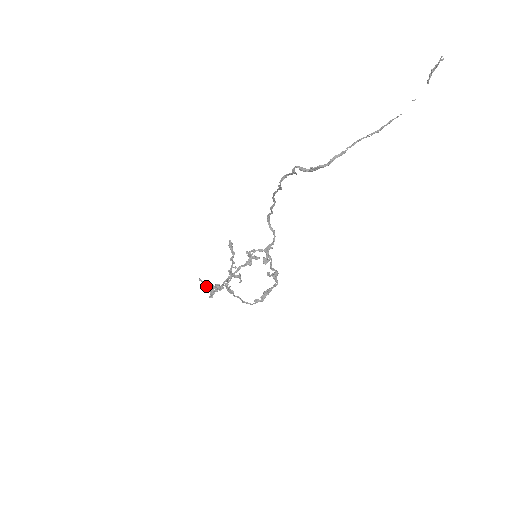
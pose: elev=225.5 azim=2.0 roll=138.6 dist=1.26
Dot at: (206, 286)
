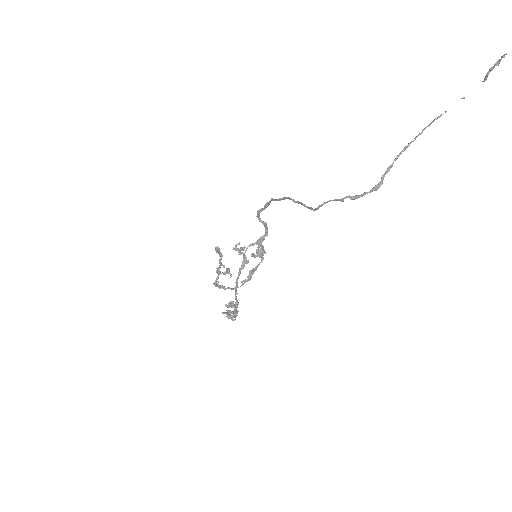
Dot at: occluded
